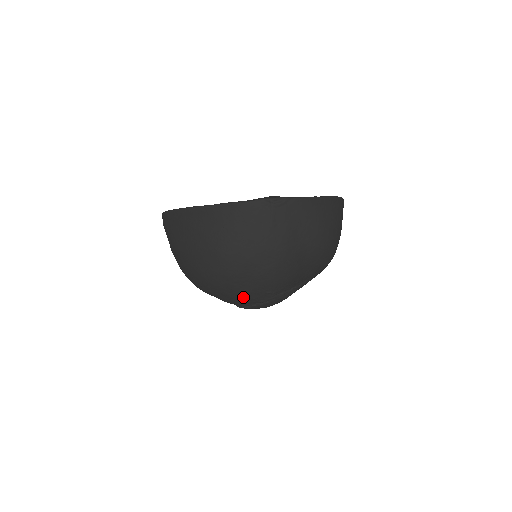
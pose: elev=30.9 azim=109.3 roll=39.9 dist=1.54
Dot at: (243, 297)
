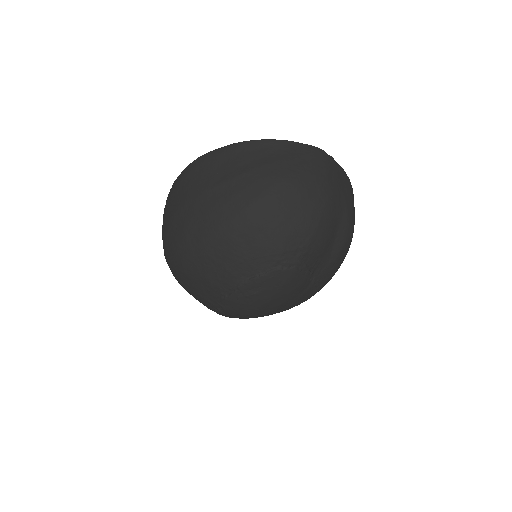
Dot at: (273, 245)
